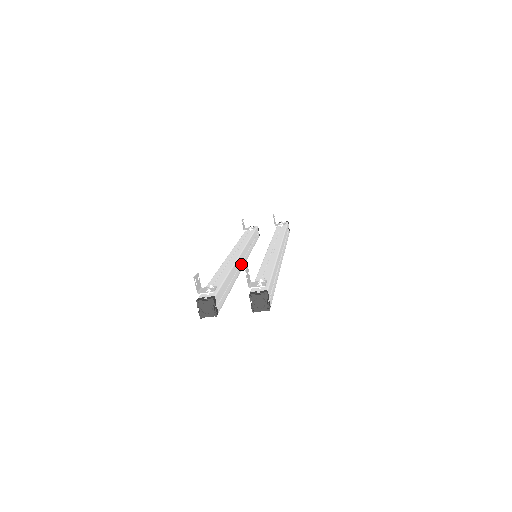
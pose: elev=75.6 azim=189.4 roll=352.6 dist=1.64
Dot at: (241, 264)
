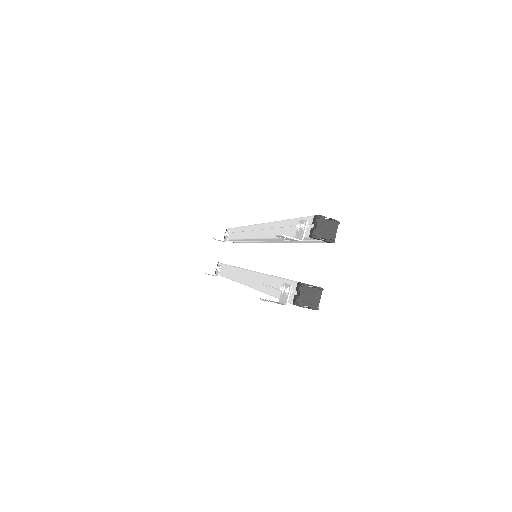
Dot at: occluded
